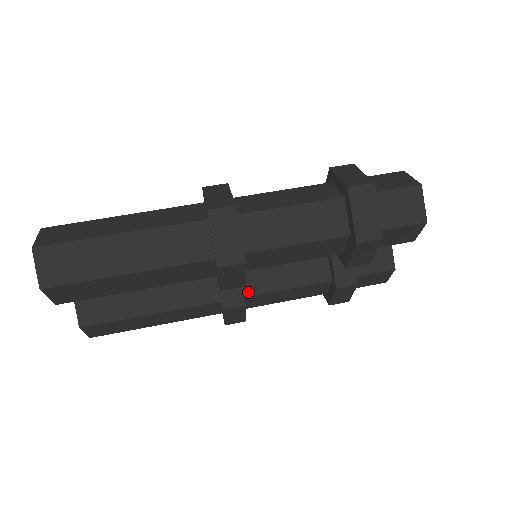
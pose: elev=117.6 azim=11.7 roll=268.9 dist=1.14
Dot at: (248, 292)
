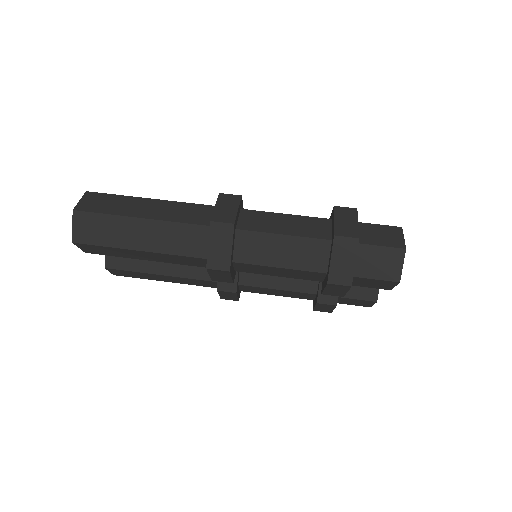
Dot at: (243, 282)
